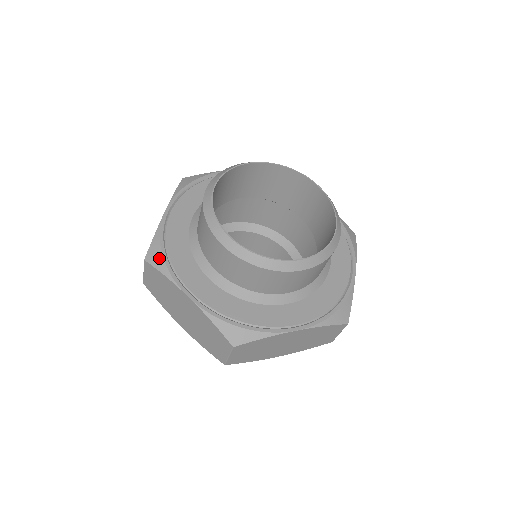
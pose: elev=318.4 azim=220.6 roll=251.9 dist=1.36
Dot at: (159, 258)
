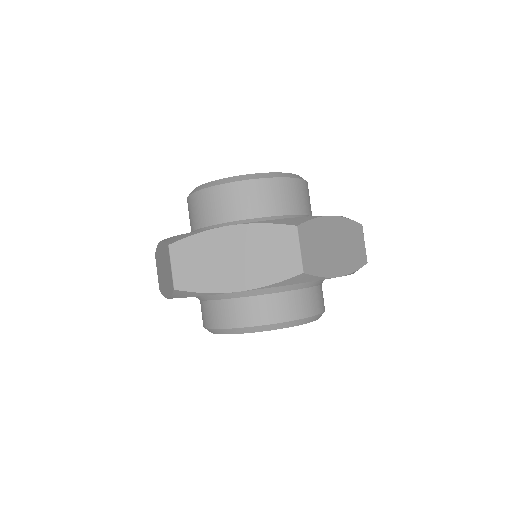
Dot at: occluded
